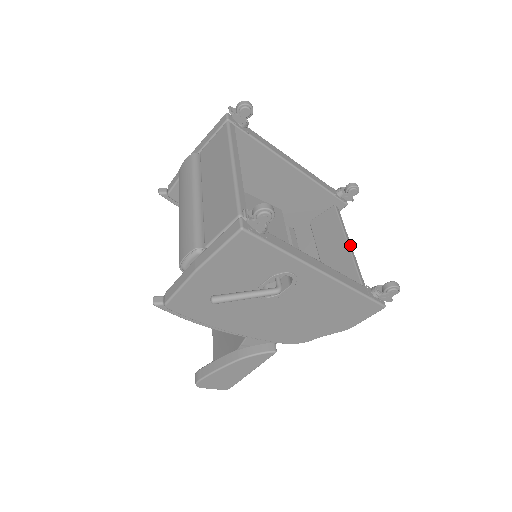
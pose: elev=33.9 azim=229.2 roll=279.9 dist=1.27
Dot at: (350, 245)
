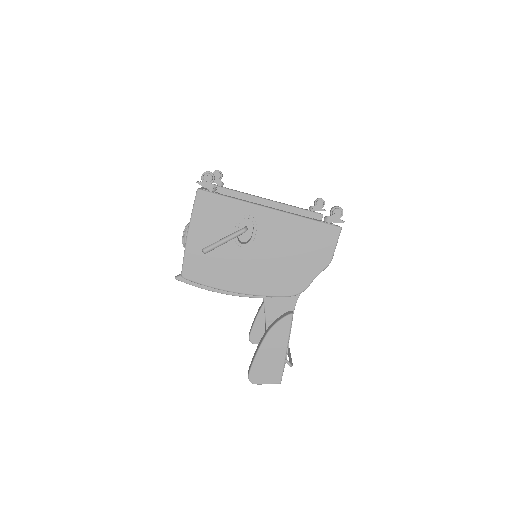
Dot at: occluded
